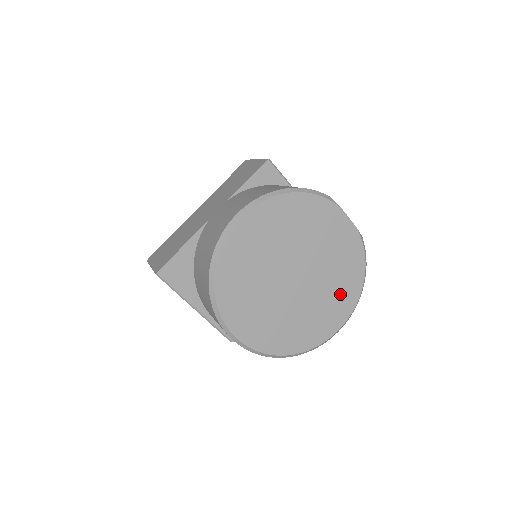
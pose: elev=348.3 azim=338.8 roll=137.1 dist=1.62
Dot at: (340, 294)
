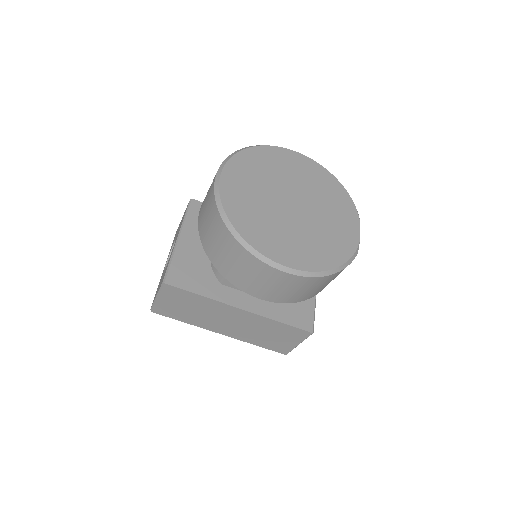
Dot at: (309, 250)
